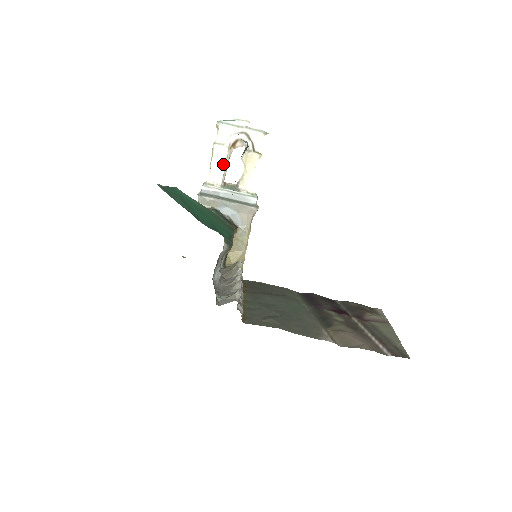
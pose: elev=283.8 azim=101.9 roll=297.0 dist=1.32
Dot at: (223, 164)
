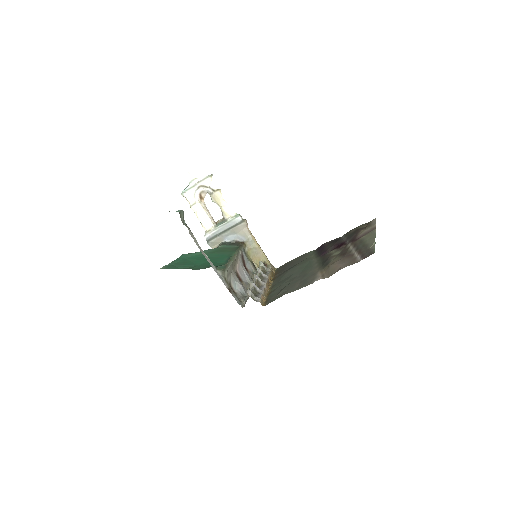
Dot at: (205, 214)
